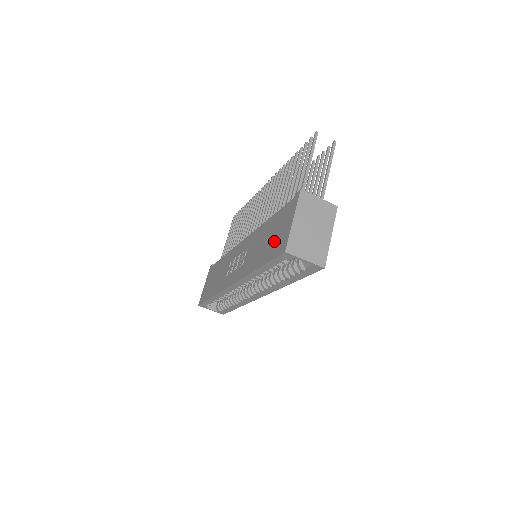
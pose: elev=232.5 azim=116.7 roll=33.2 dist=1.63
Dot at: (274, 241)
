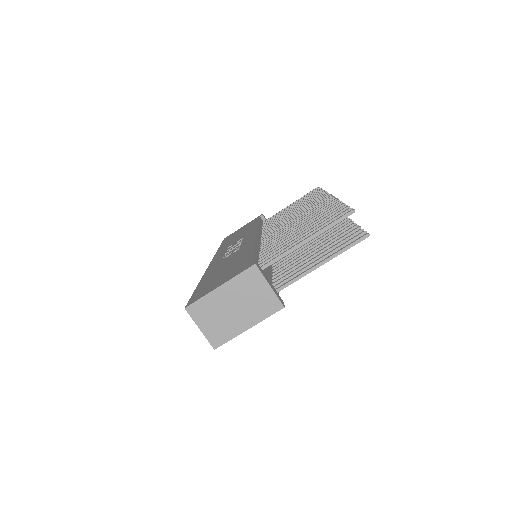
Dot at: (213, 281)
